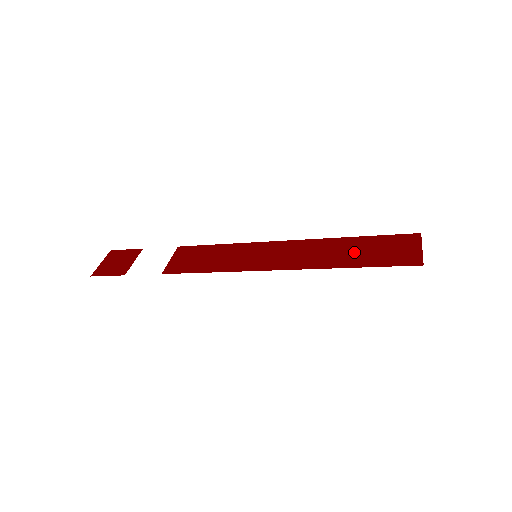
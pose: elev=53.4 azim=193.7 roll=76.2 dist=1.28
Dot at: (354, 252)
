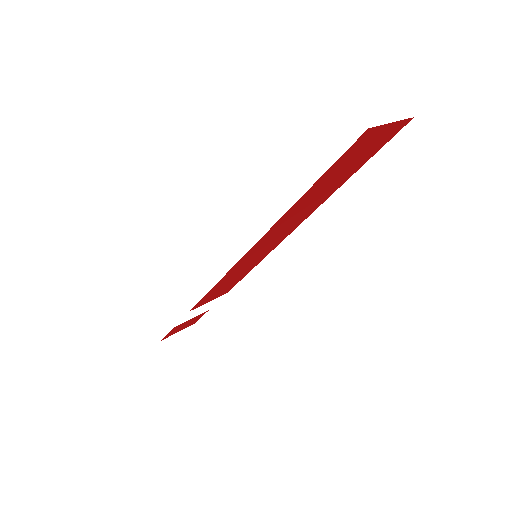
Dot at: (326, 186)
